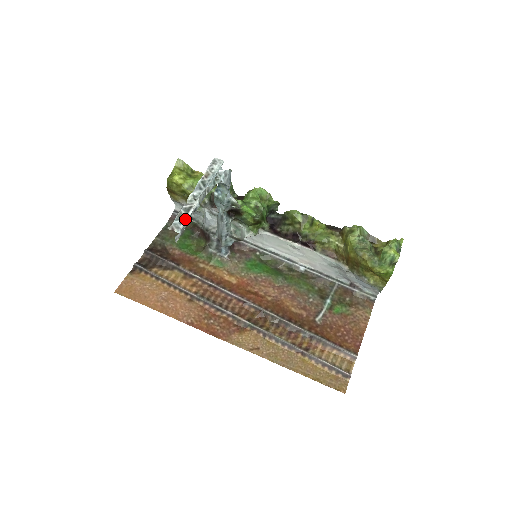
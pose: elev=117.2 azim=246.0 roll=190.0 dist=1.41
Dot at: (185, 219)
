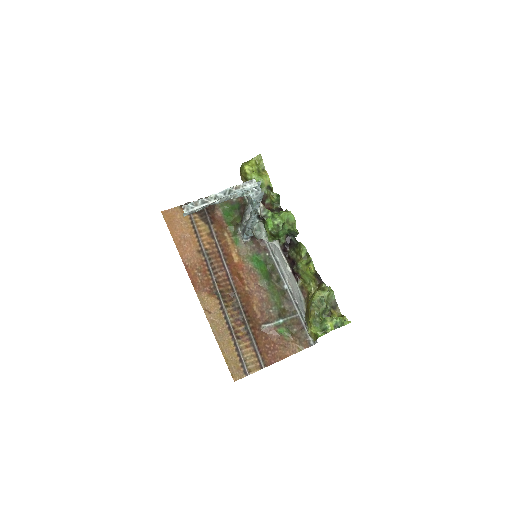
Dot at: (196, 207)
